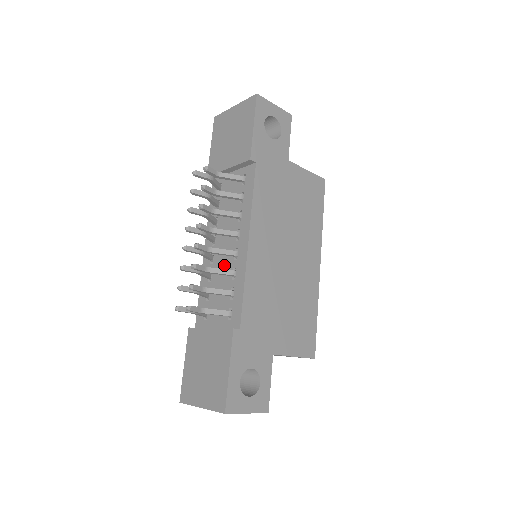
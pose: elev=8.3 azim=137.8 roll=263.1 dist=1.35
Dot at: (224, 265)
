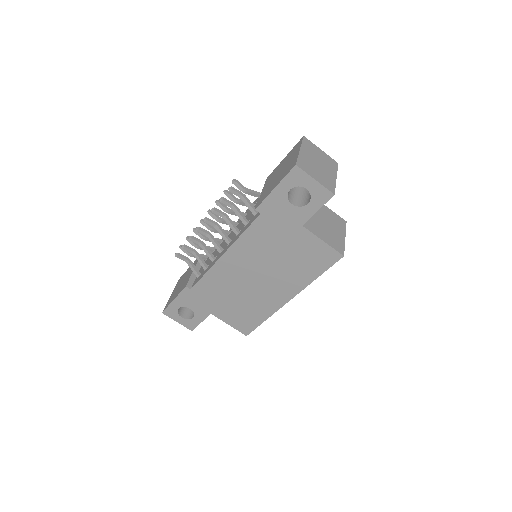
Dot at: occluded
